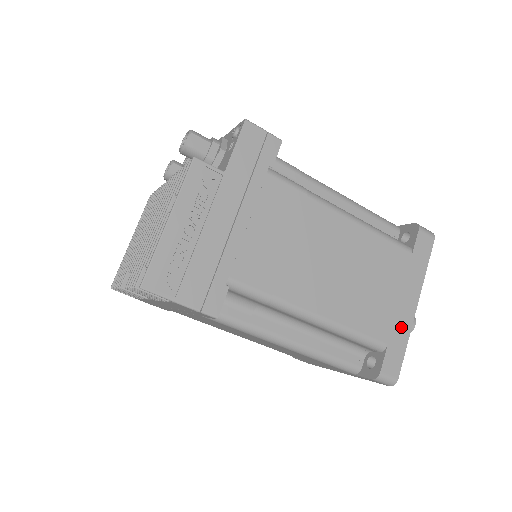
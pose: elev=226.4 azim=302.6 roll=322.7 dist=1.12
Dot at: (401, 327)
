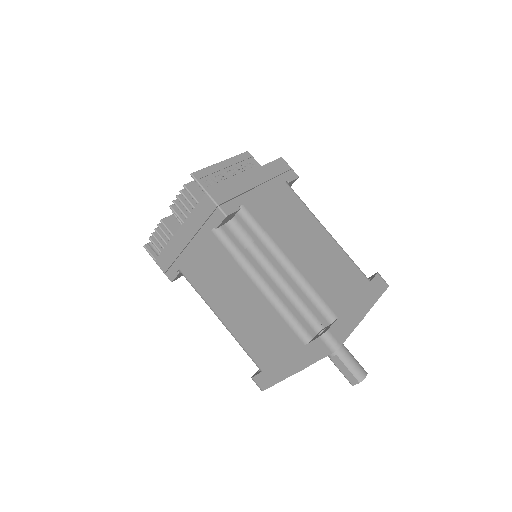
Dot at: (351, 316)
